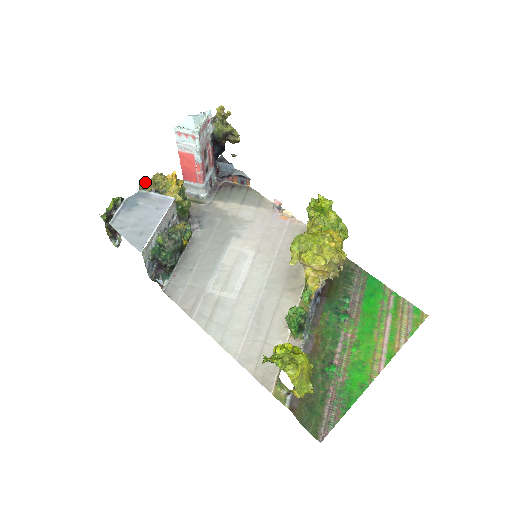
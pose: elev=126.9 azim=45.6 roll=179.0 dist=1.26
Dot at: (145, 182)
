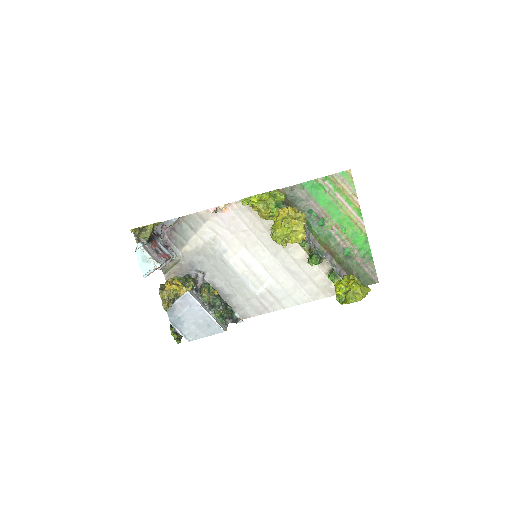
Dot at: (166, 307)
